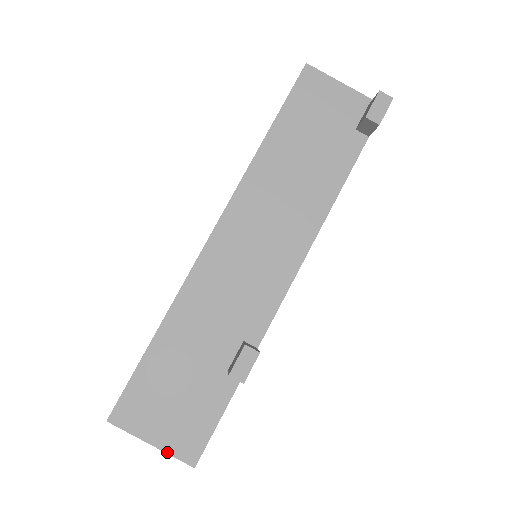
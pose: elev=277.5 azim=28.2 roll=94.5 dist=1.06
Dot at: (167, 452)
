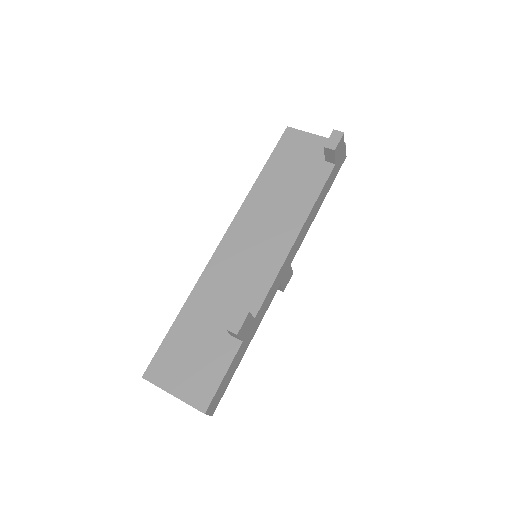
Dot at: (184, 401)
